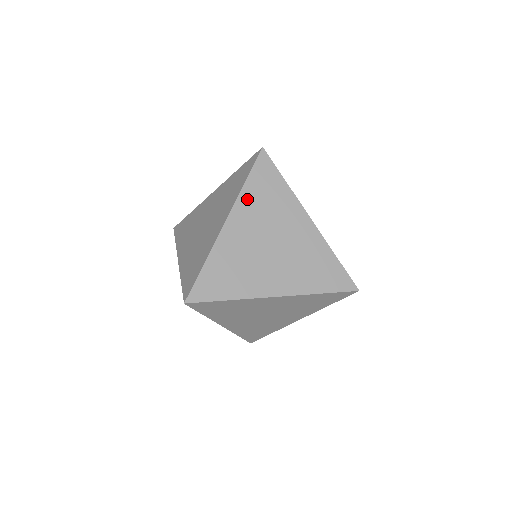
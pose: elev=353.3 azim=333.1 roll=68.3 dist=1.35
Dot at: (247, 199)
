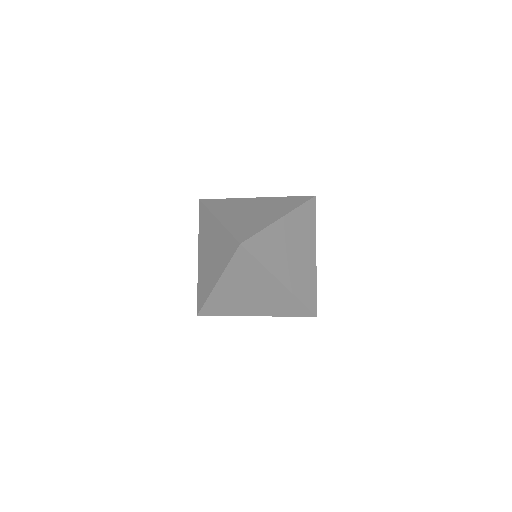
Dot at: (297, 215)
